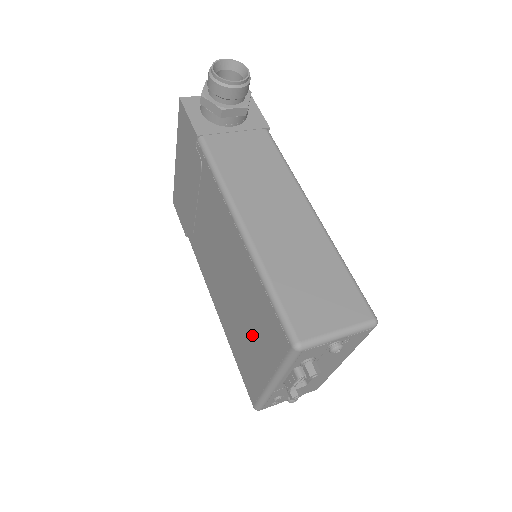
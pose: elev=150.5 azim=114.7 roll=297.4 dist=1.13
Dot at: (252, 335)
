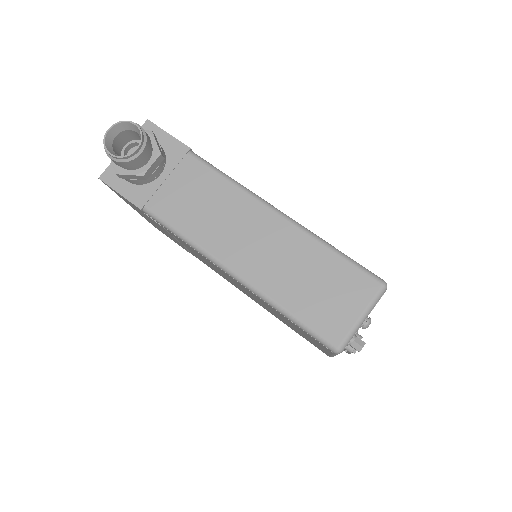
Dot at: (296, 329)
